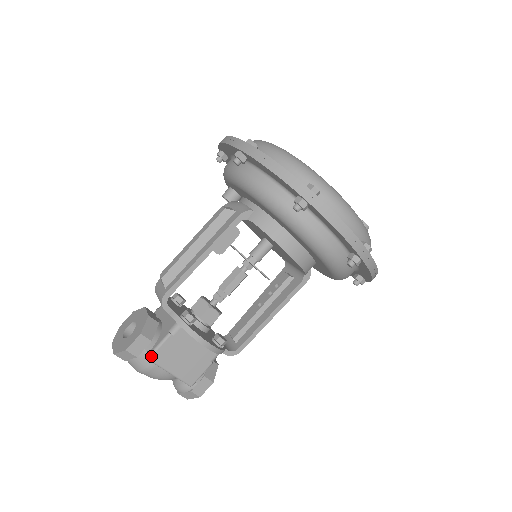
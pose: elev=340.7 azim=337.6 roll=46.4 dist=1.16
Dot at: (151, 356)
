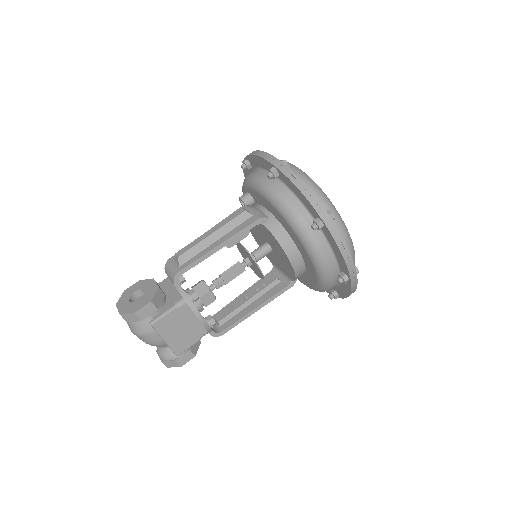
Dot at: (154, 322)
